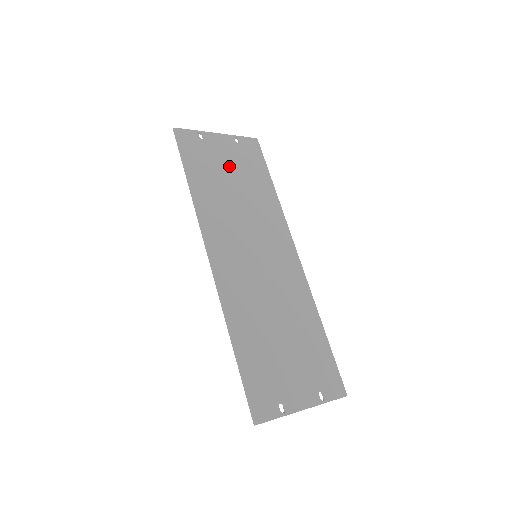
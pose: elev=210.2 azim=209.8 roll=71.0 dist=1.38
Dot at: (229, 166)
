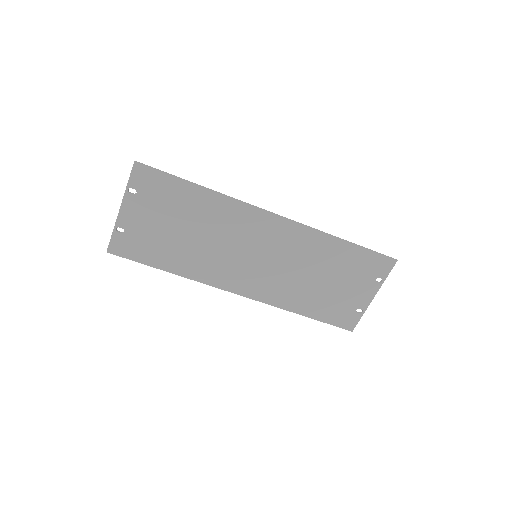
Dot at: (162, 223)
